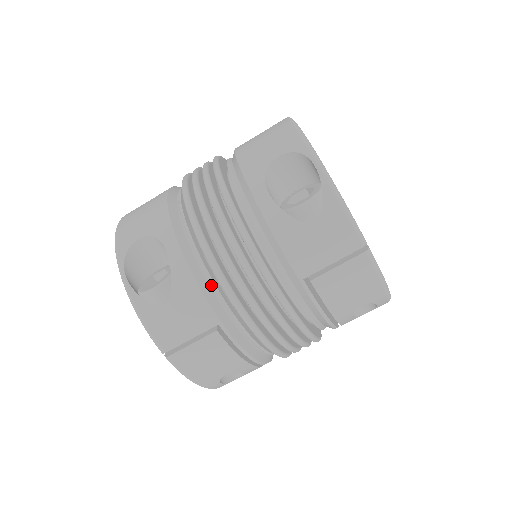
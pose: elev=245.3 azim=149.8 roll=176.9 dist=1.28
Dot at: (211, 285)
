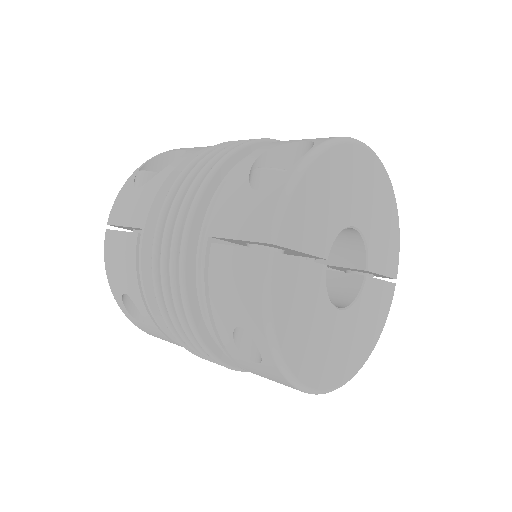
Dot at: occluded
